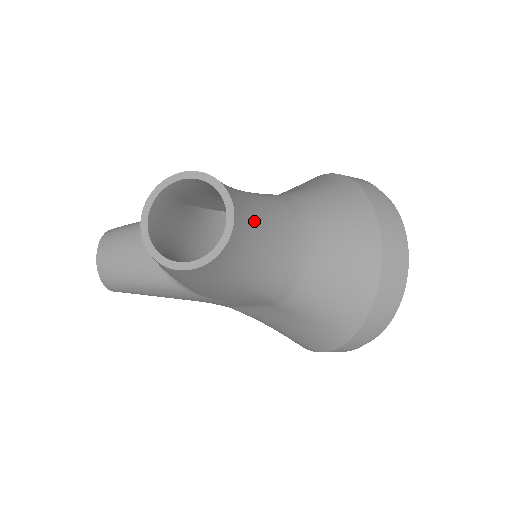
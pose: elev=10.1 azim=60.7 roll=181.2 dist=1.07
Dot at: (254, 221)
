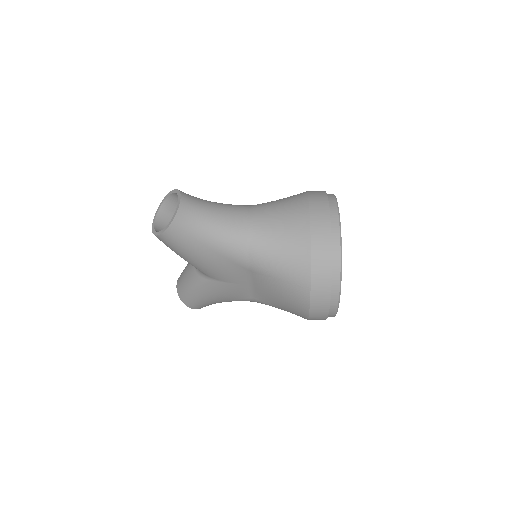
Dot at: (202, 206)
